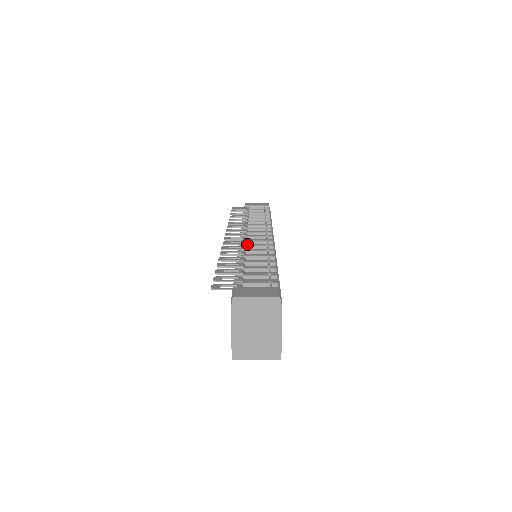
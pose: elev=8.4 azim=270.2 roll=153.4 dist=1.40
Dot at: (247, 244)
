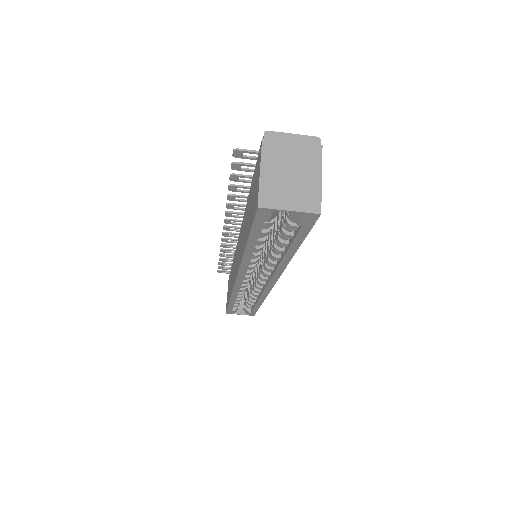
Dot at: occluded
